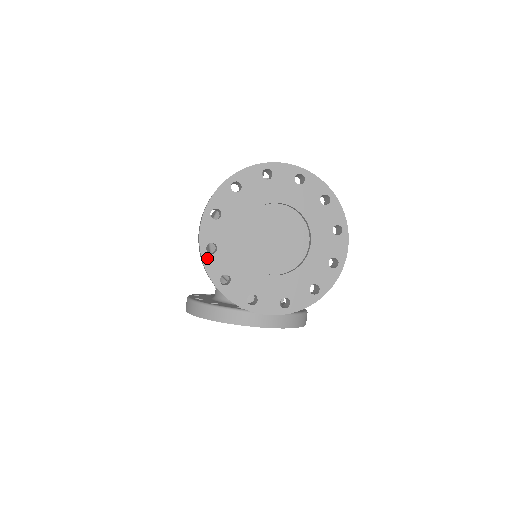
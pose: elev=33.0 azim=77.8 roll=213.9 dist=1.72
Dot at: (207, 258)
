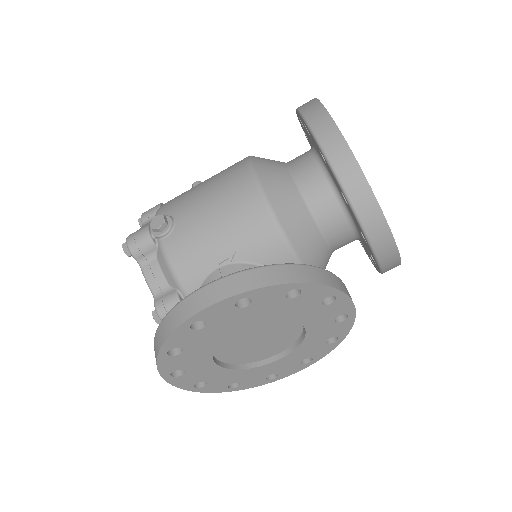
Dot at: (350, 149)
